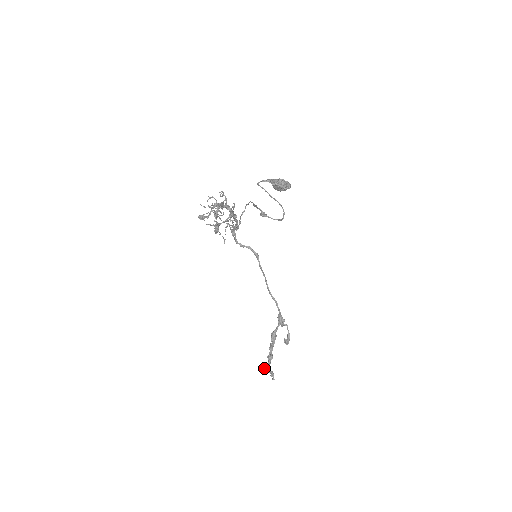
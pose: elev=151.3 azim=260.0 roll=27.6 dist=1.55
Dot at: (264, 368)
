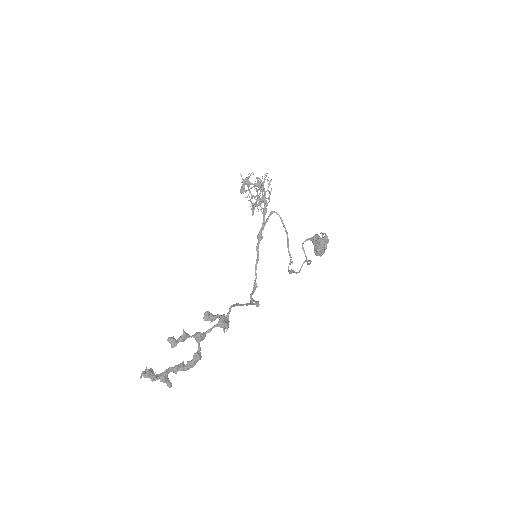
Dot at: occluded
